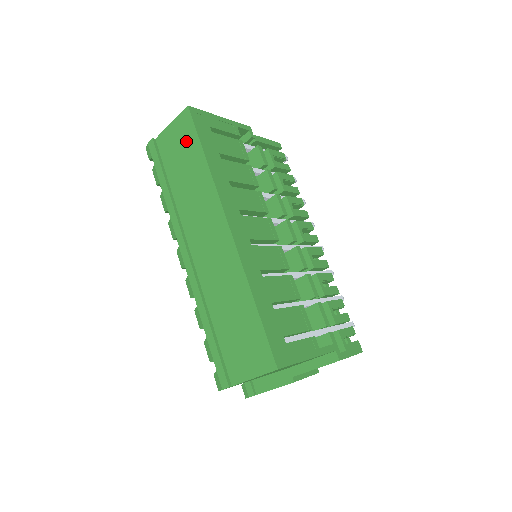
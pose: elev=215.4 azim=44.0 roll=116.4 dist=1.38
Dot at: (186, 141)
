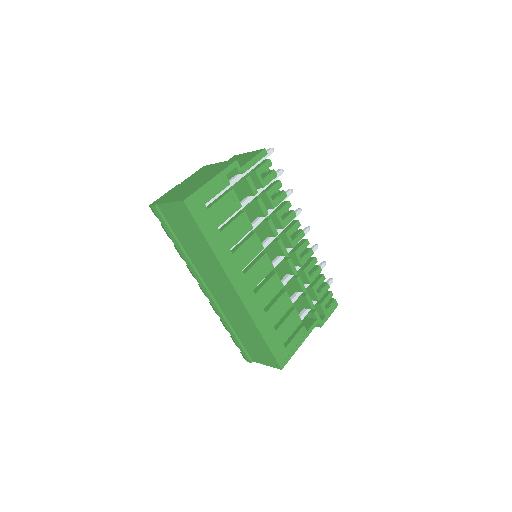
Dot at: (188, 224)
